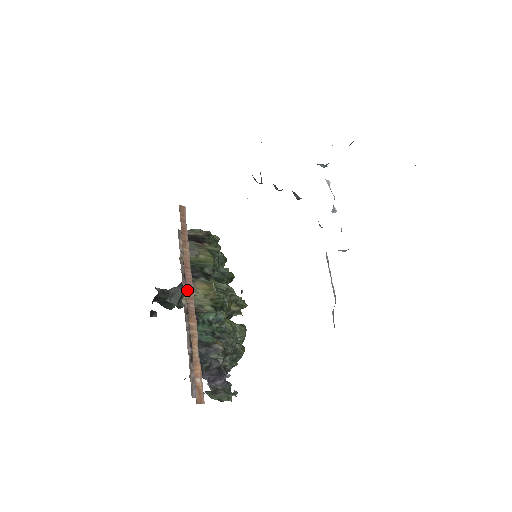
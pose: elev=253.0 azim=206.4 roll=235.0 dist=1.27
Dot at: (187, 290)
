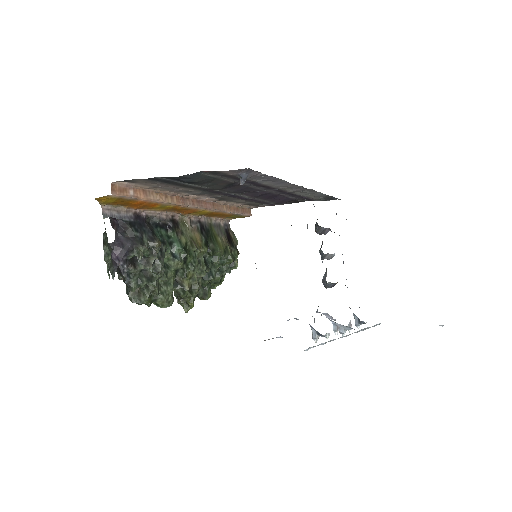
Dot at: (198, 201)
